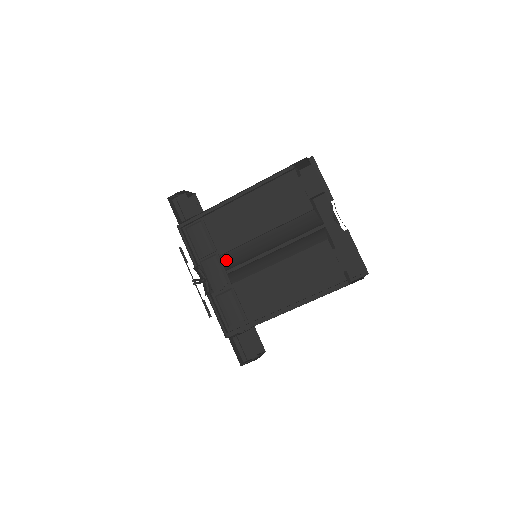
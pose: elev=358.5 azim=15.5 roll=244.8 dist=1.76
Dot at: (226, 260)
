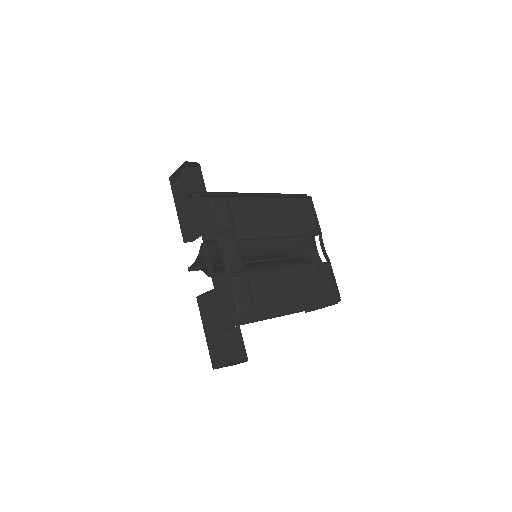
Dot at: occluded
